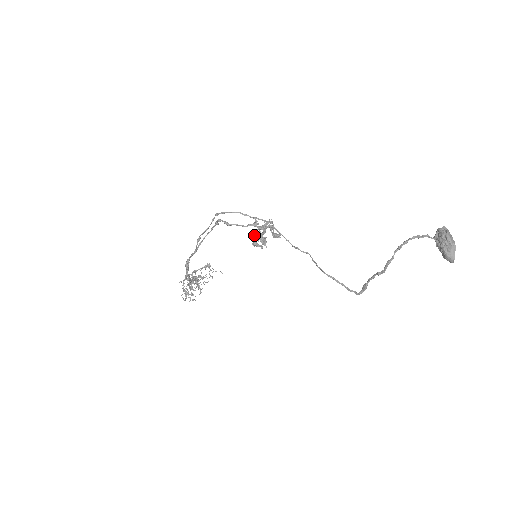
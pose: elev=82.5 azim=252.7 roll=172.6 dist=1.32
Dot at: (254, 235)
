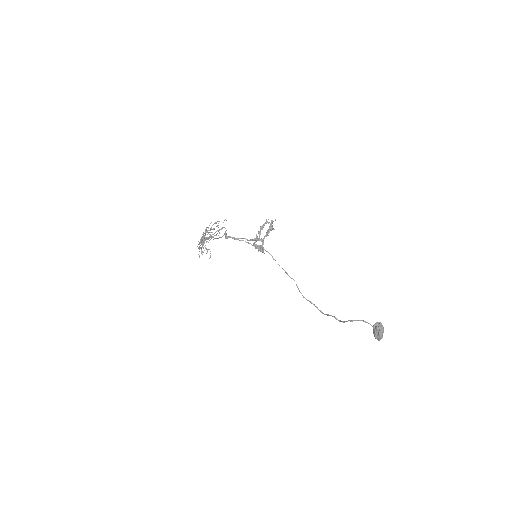
Dot at: occluded
